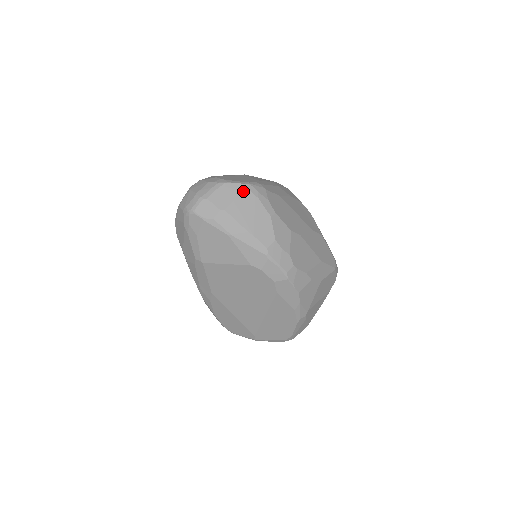
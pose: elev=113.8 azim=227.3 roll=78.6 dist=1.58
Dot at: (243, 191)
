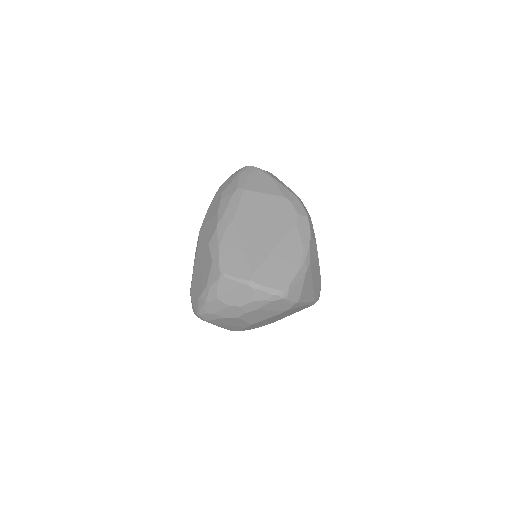
Dot at: occluded
